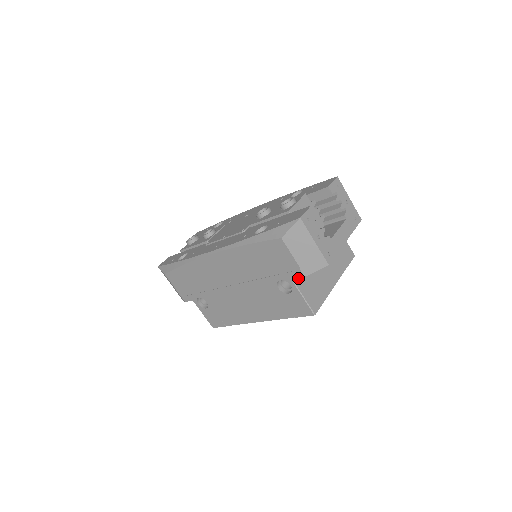
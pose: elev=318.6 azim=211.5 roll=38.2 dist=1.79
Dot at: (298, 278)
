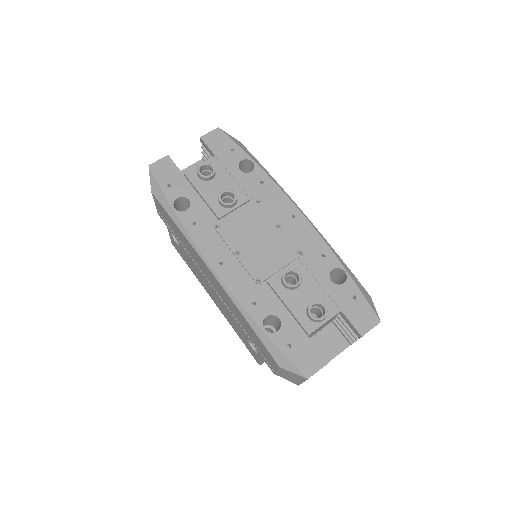
Dot at: occluded
